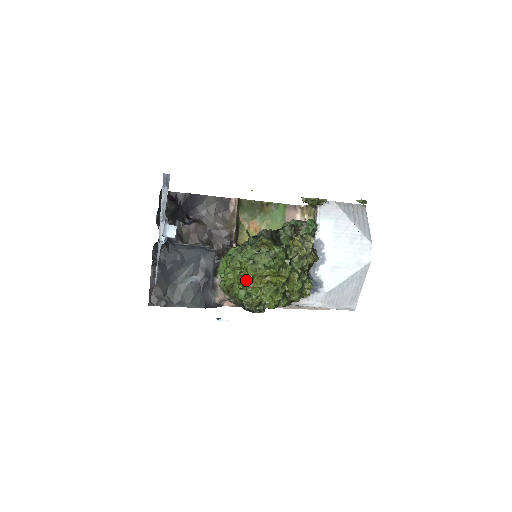
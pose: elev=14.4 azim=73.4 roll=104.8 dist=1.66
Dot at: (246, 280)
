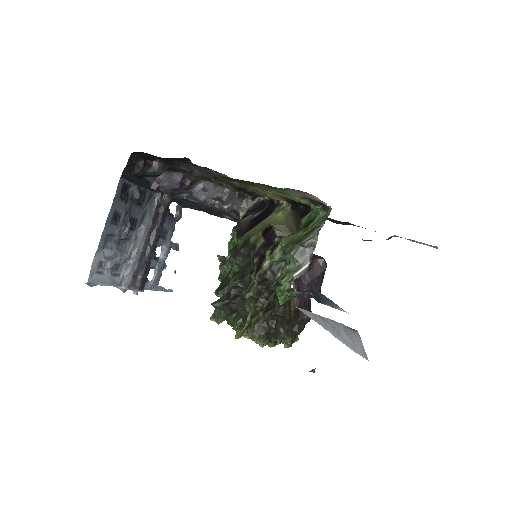
Dot at: occluded
